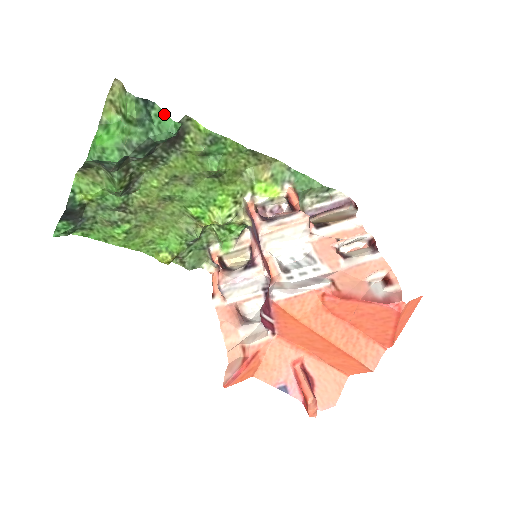
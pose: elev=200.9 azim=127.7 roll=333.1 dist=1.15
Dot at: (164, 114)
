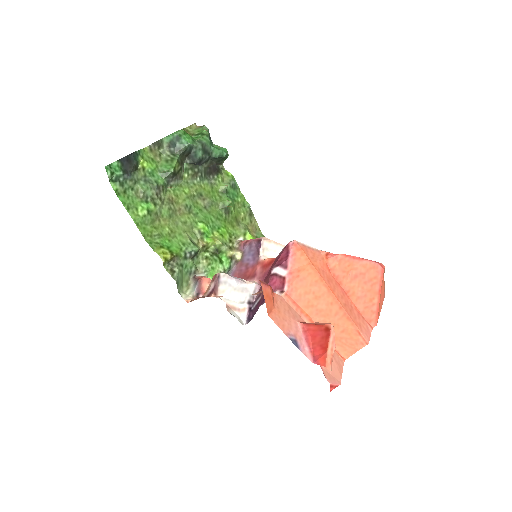
Dot at: (220, 147)
